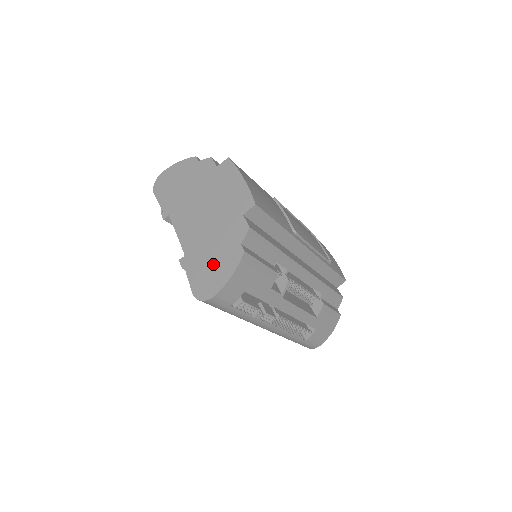
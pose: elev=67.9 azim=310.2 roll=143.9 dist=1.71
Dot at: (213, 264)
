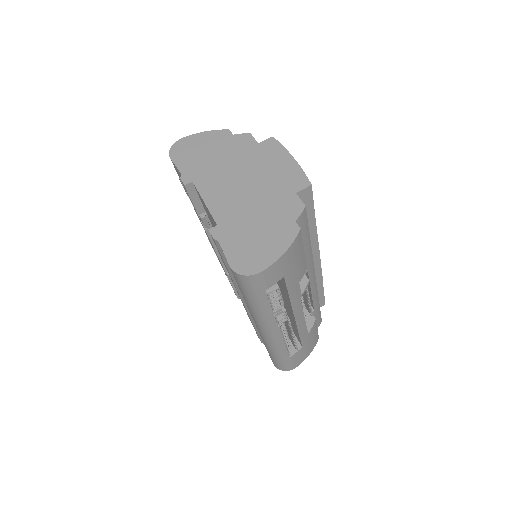
Dot at: (258, 238)
